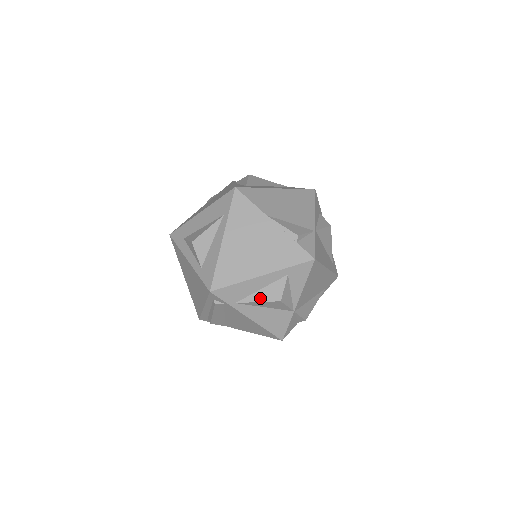
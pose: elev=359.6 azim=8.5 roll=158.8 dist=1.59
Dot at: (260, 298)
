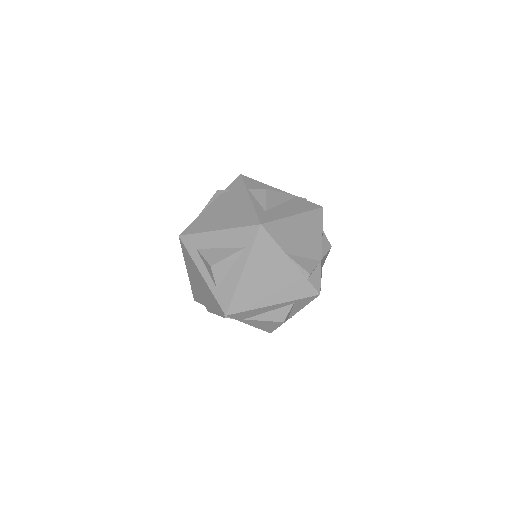
Dot at: (266, 318)
